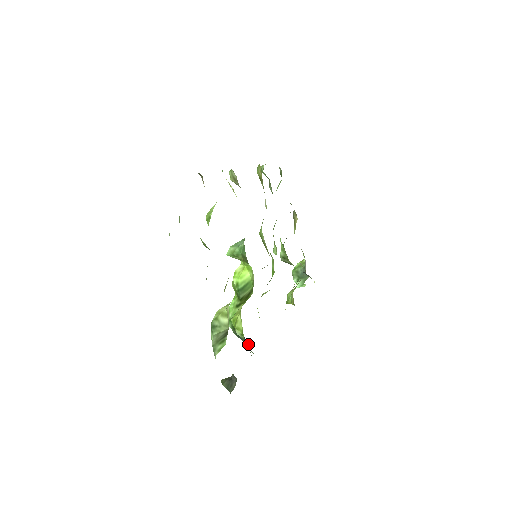
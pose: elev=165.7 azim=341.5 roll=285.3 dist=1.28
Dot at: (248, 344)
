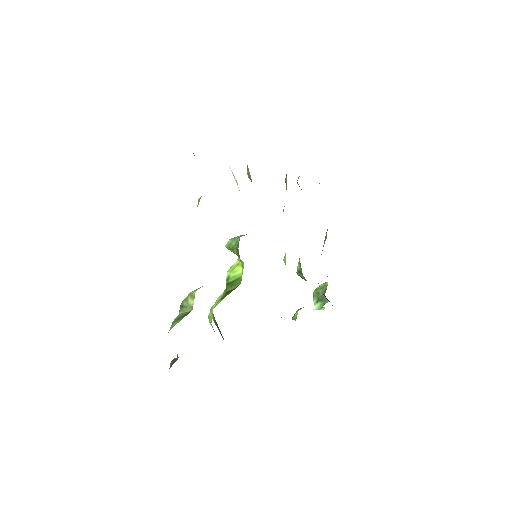
Dot at: occluded
